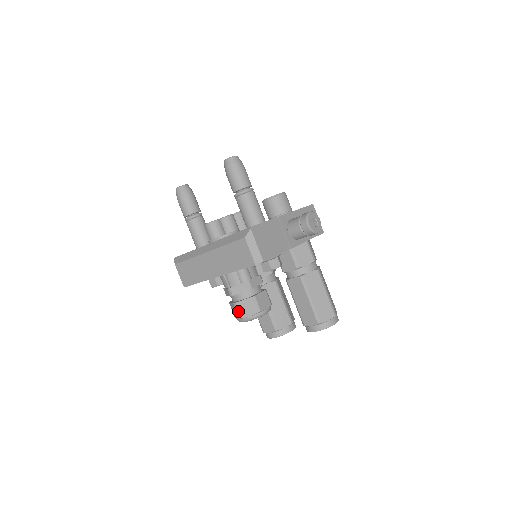
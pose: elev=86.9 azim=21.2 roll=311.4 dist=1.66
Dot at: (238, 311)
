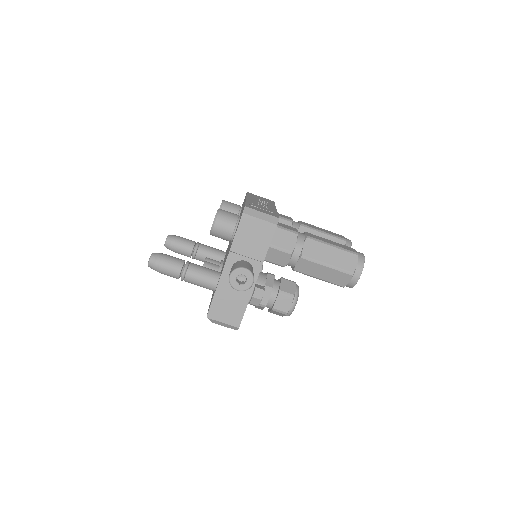
Dot at: (276, 314)
